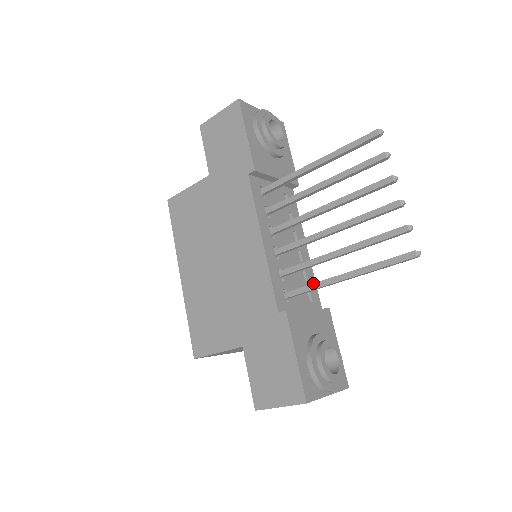
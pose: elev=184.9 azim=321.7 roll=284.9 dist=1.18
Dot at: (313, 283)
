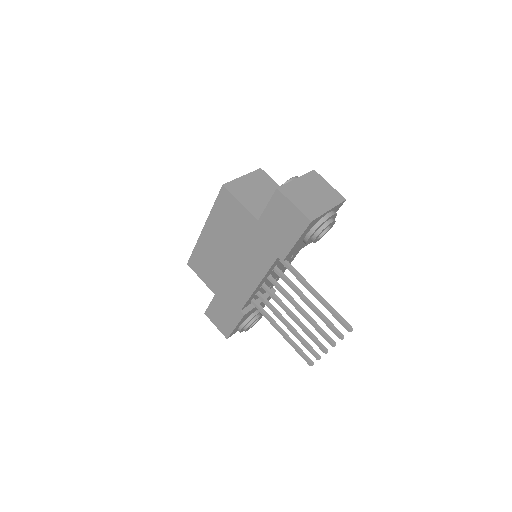
Dot at: (267, 316)
